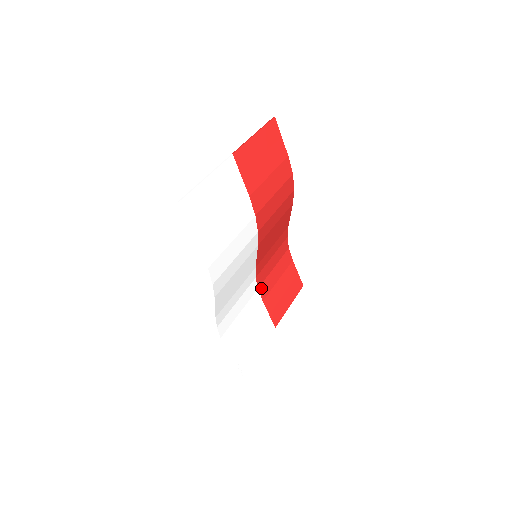
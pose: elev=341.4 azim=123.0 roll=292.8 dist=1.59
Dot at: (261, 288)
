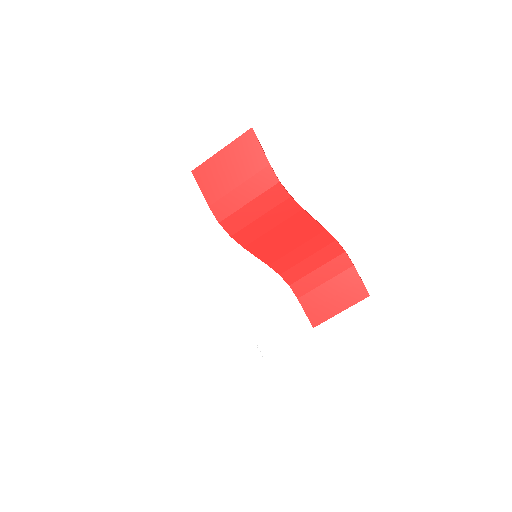
Dot at: (295, 286)
